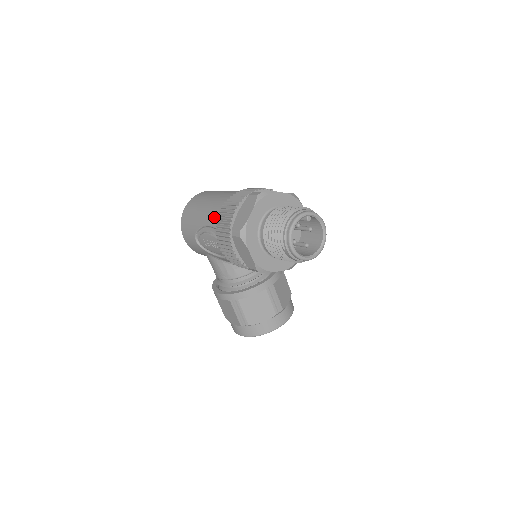
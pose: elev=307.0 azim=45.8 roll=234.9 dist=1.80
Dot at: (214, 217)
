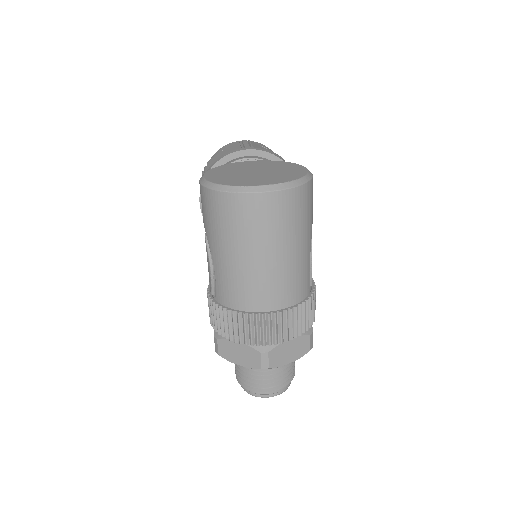
Dot at: (224, 294)
